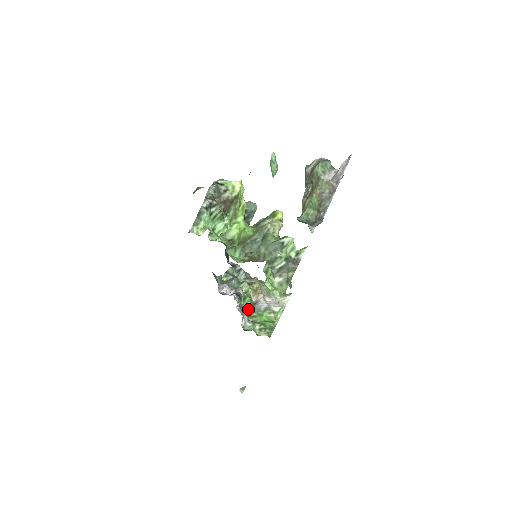
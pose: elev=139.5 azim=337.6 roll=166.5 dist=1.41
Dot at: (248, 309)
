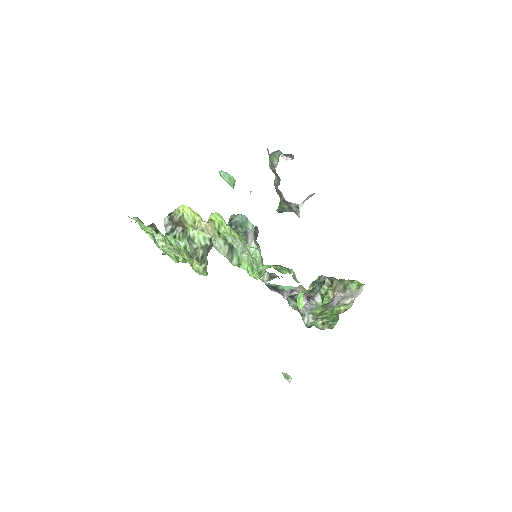
Dot at: (323, 309)
